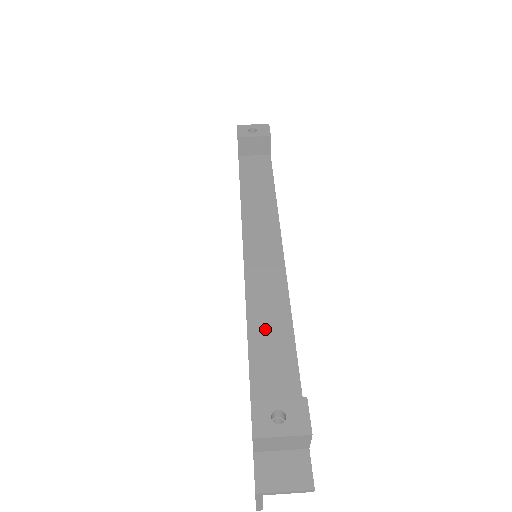
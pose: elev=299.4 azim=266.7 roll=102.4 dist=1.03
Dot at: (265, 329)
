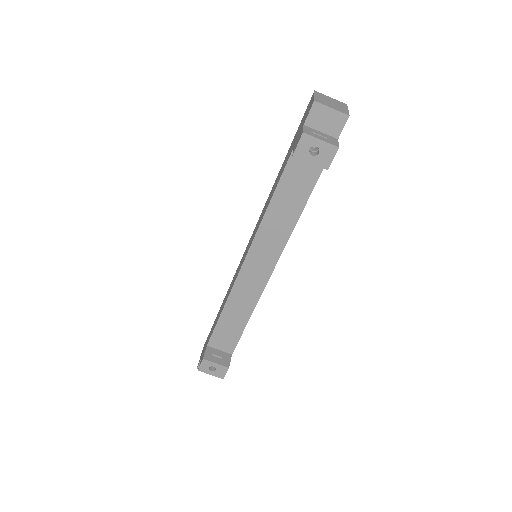
Dot at: (233, 314)
